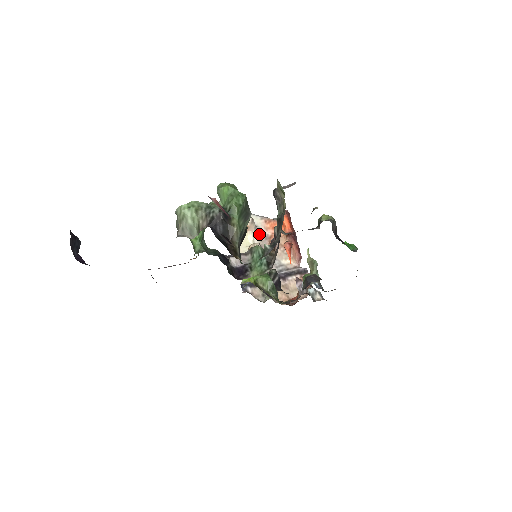
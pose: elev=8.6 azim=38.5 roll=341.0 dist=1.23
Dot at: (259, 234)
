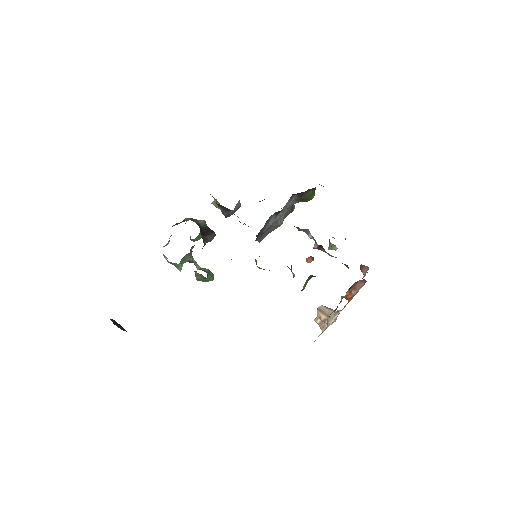
Dot at: occluded
